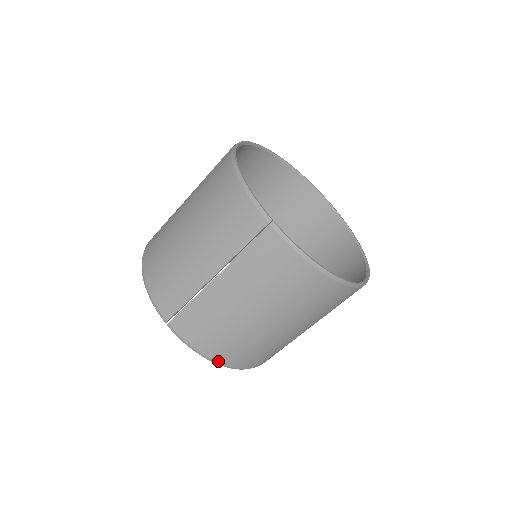
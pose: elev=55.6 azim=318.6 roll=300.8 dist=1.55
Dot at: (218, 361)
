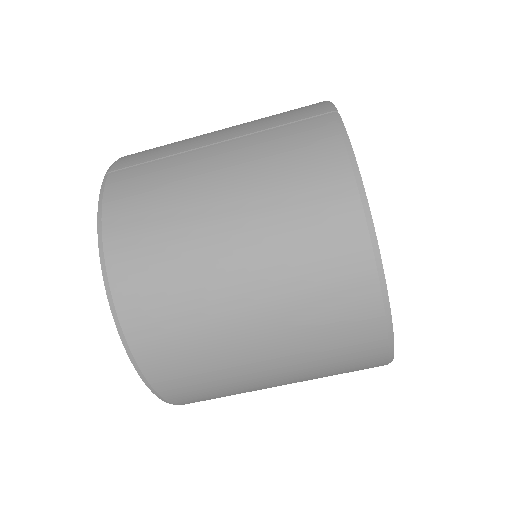
Dot at: (107, 255)
